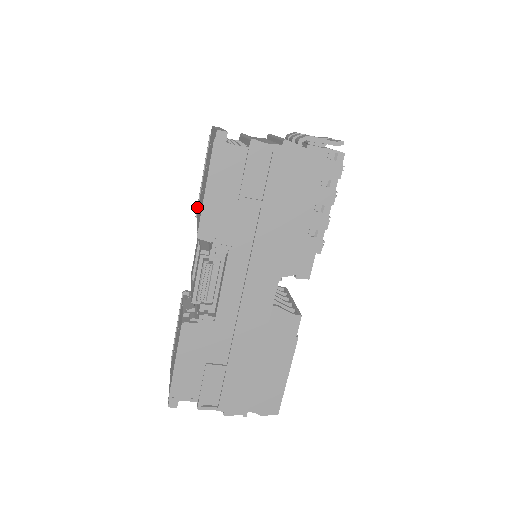
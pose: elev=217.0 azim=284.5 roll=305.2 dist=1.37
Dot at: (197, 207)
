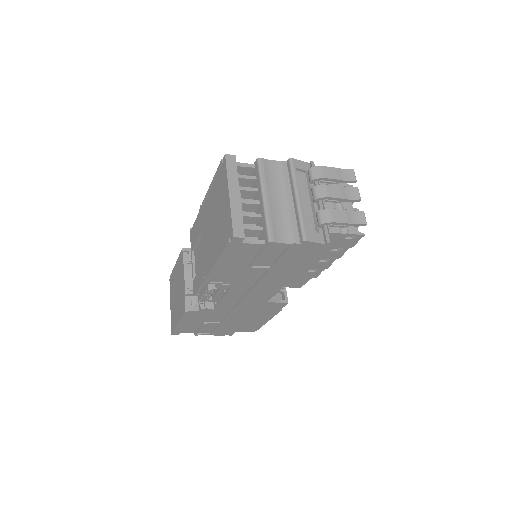
Dot at: (201, 208)
